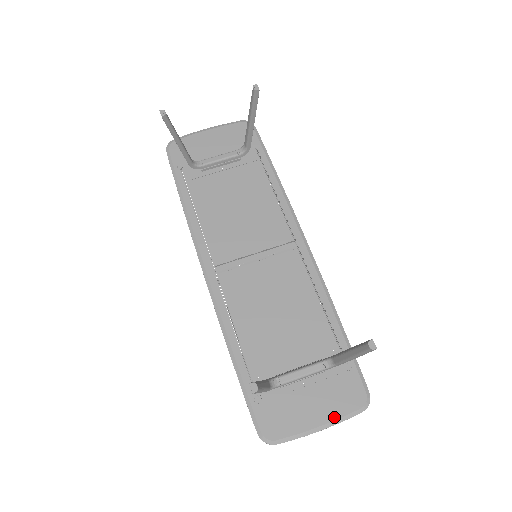
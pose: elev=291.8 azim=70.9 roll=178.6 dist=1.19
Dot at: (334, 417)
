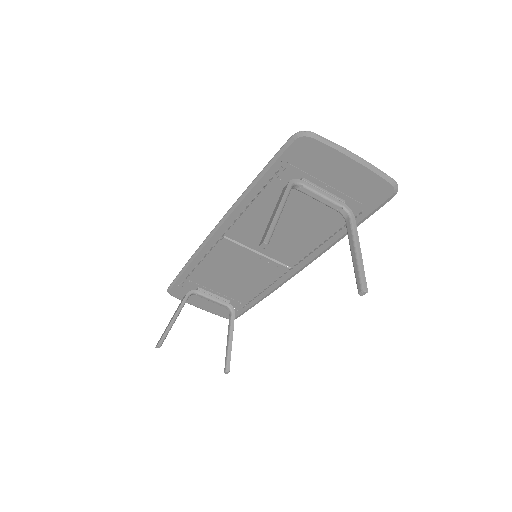
Dot at: (210, 311)
